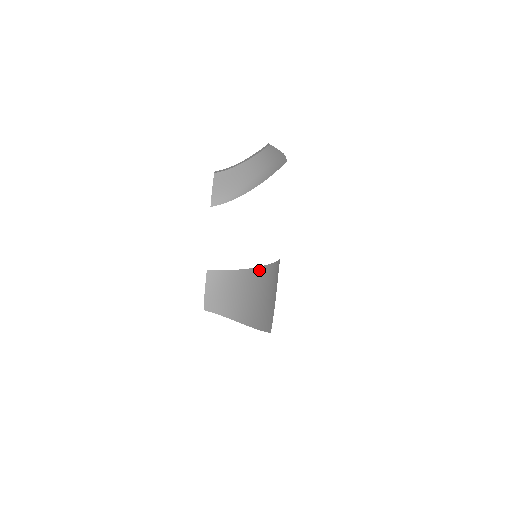
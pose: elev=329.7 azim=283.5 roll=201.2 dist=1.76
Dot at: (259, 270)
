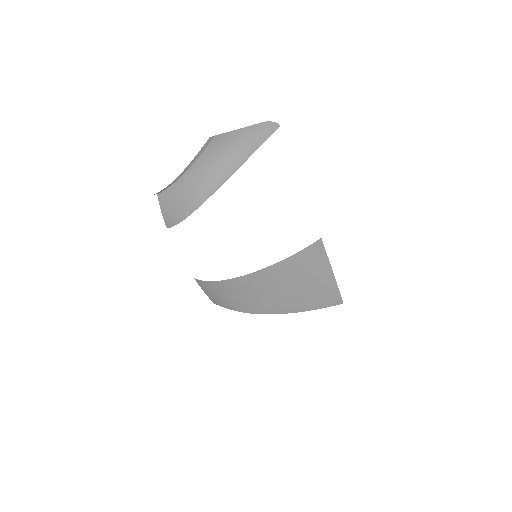
Dot at: (257, 274)
